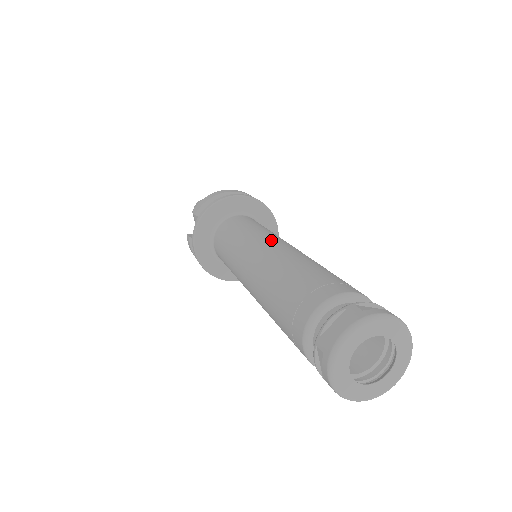
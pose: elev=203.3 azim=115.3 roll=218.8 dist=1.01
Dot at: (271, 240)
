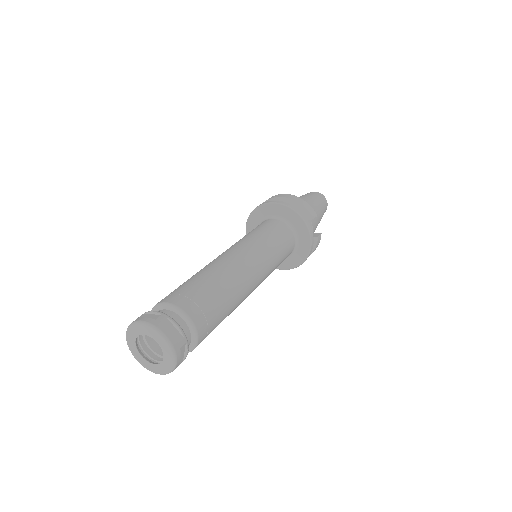
Dot at: (225, 251)
